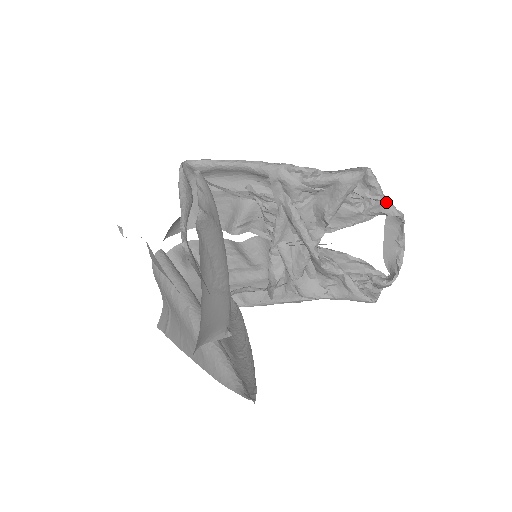
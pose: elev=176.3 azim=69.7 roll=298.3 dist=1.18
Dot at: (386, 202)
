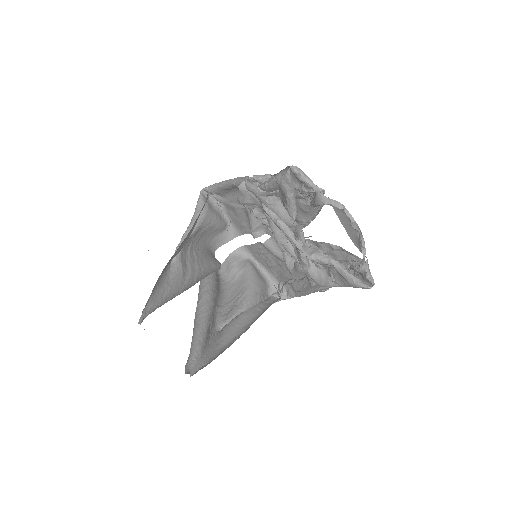
Dot at: (316, 193)
